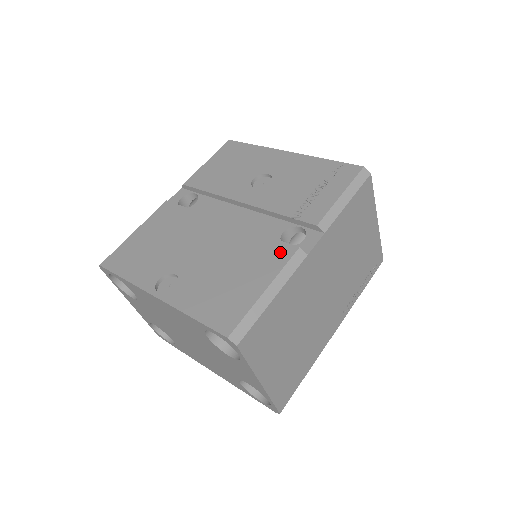
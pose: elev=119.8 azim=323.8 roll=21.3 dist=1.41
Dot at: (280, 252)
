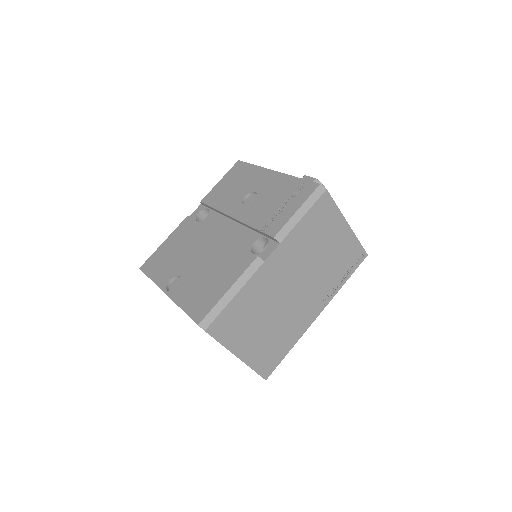
Dot at: (245, 260)
